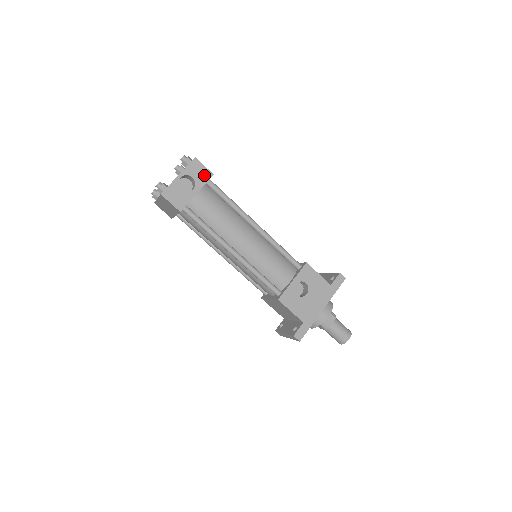
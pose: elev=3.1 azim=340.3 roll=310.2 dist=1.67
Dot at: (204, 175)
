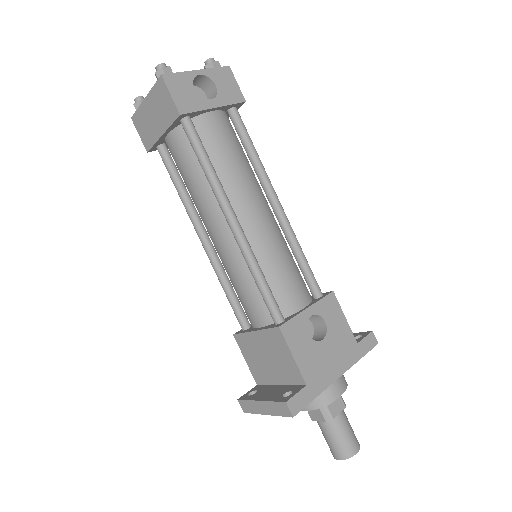
Dot at: (233, 93)
